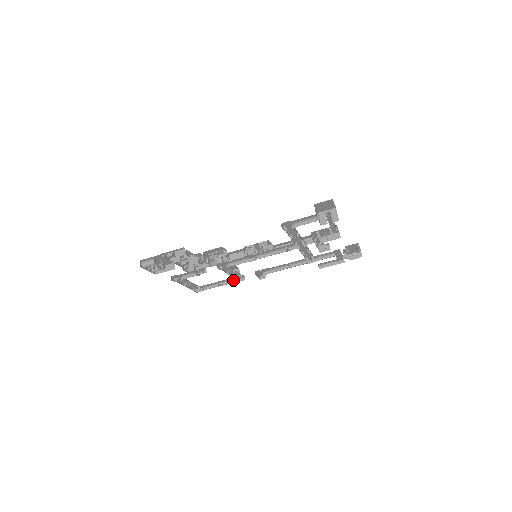
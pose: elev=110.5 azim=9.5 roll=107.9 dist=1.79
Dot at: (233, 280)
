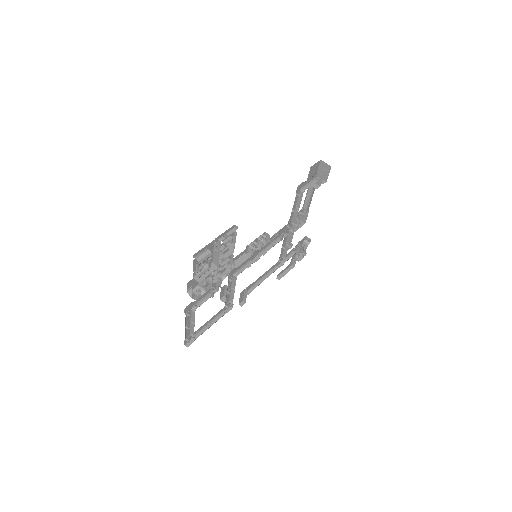
Dot at: (220, 315)
